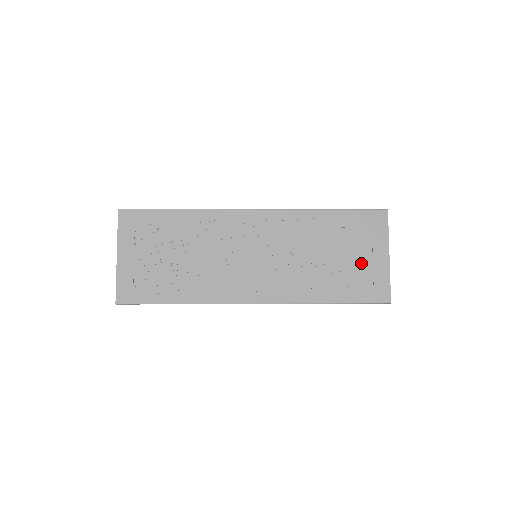
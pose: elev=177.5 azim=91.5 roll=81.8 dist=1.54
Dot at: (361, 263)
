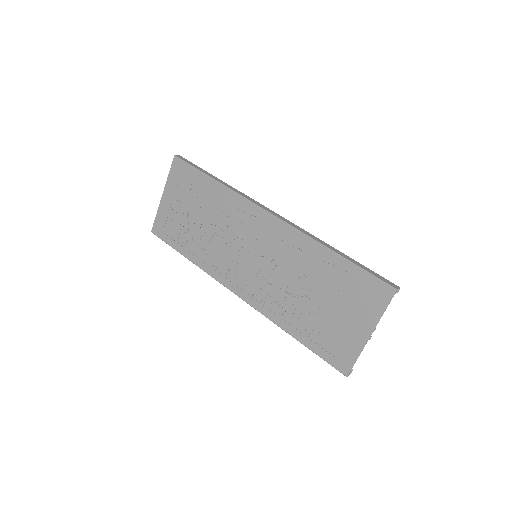
Dot at: (339, 323)
